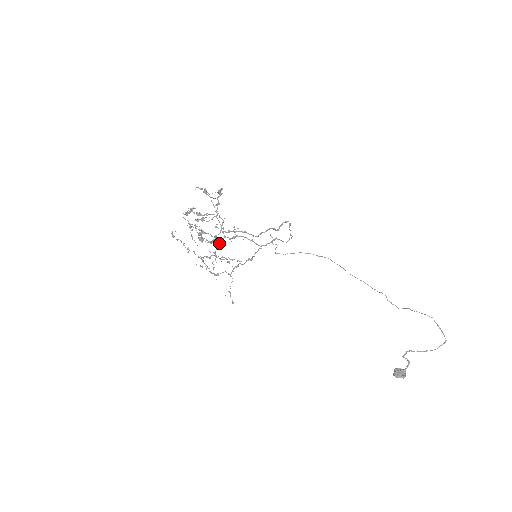
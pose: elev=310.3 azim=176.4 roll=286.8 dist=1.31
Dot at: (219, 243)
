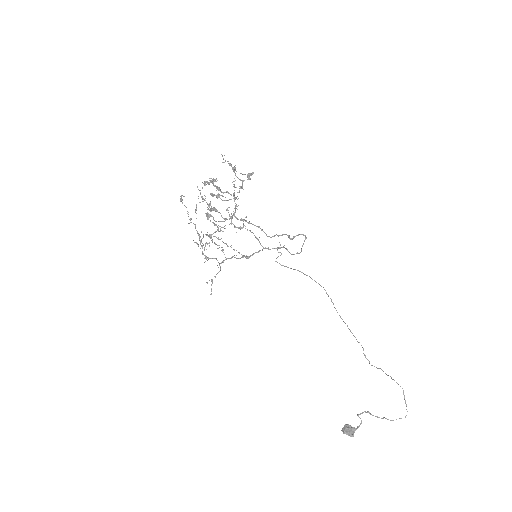
Dot at: (223, 227)
